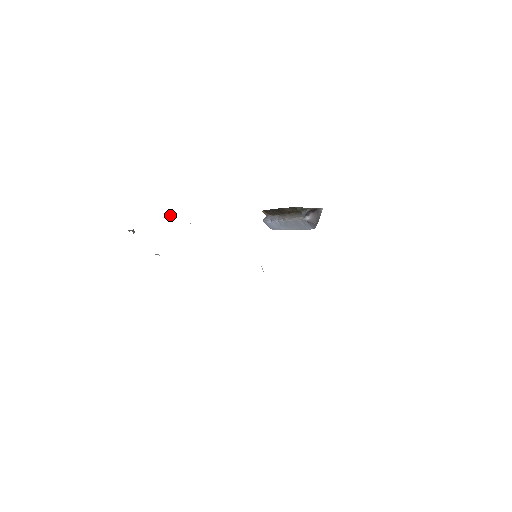
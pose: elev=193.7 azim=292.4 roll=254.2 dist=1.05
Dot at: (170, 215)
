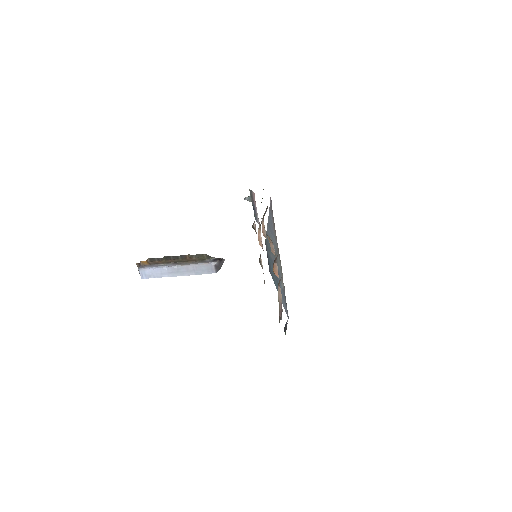
Dot at: occluded
